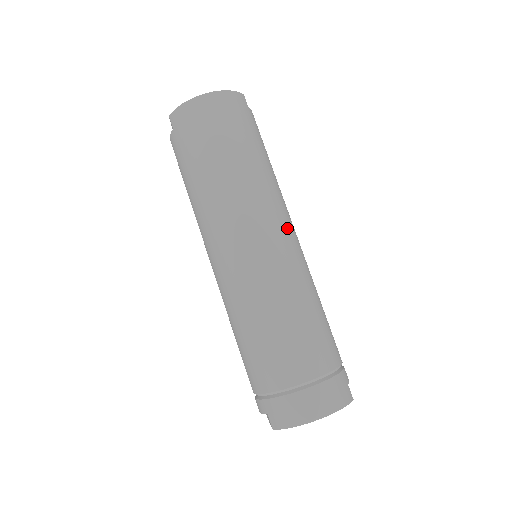
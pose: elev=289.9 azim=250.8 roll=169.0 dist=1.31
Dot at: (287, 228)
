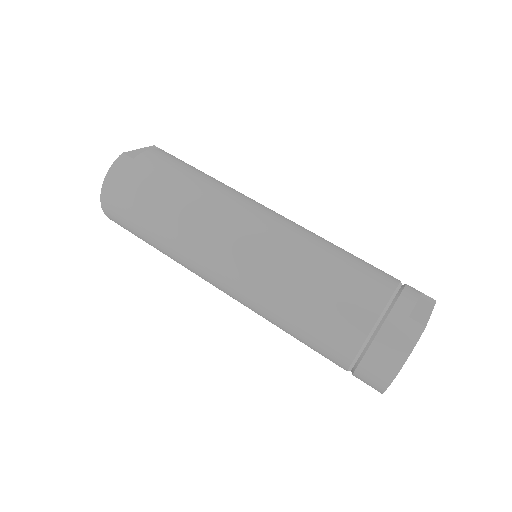
Dot at: (238, 231)
